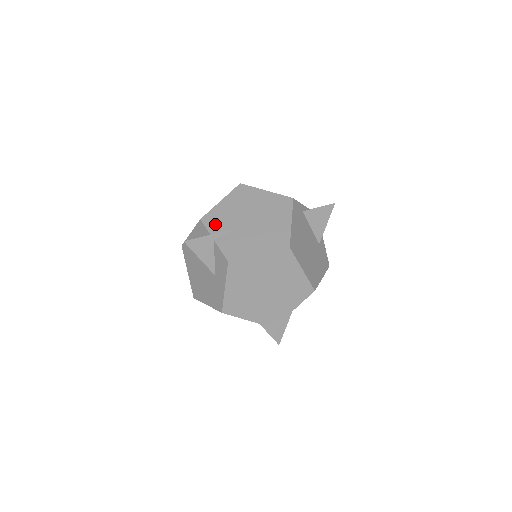
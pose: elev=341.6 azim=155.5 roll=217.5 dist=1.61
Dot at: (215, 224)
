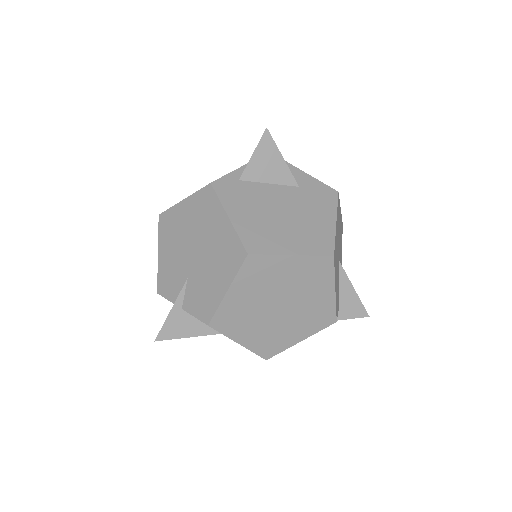
Dot at: (170, 288)
